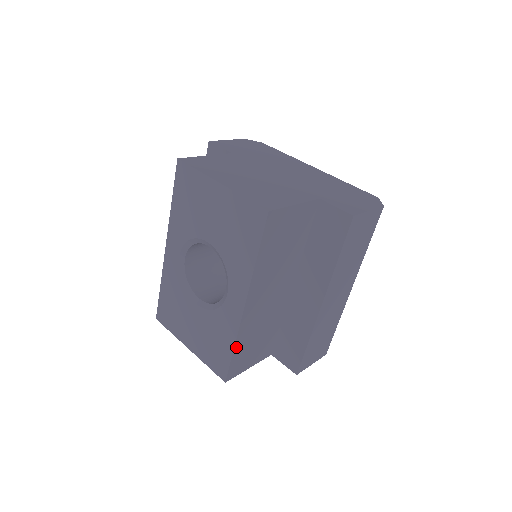
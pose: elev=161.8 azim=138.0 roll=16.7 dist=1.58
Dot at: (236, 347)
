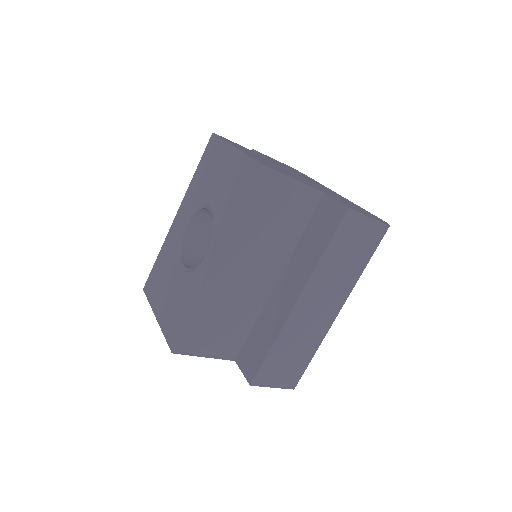
Dot at: (195, 313)
